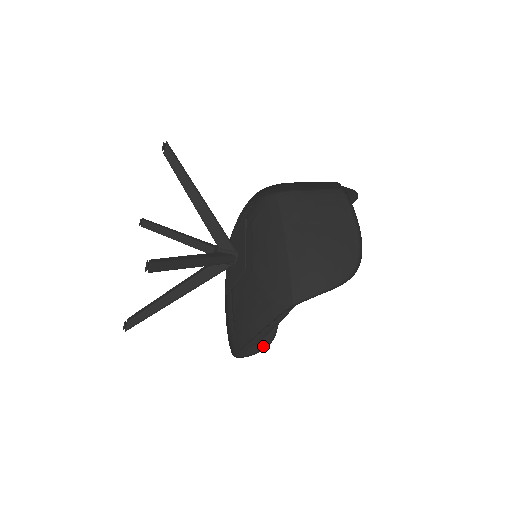
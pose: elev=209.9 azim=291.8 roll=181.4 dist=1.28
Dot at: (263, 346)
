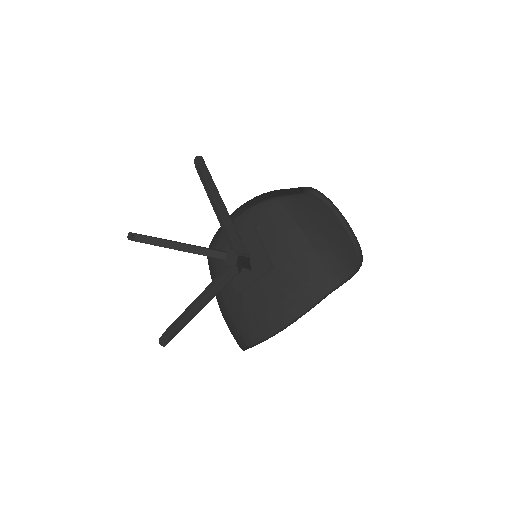
Dot at: occluded
